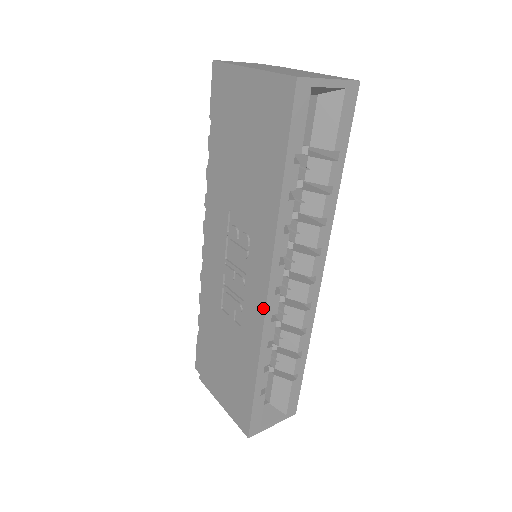
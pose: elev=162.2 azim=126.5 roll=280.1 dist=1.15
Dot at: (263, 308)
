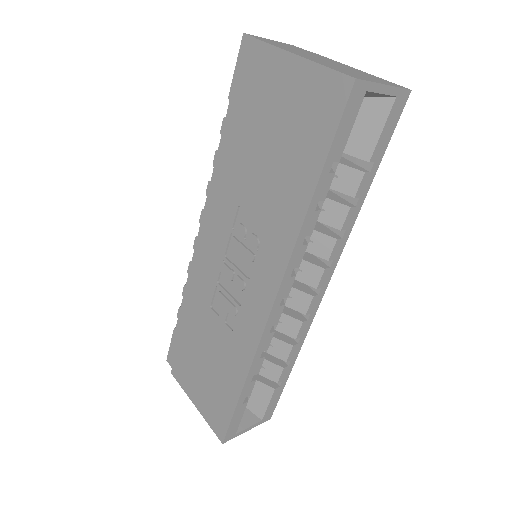
Dot at: (265, 318)
